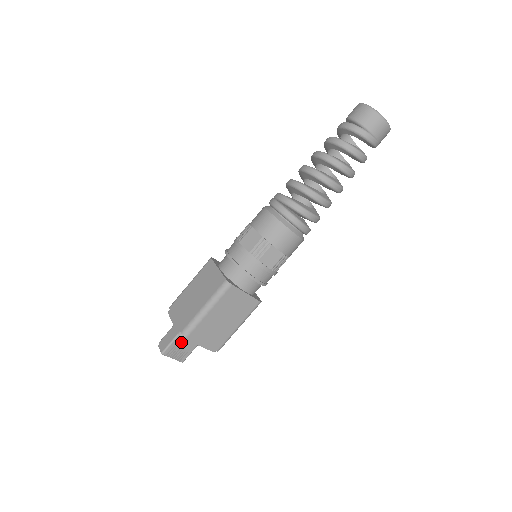
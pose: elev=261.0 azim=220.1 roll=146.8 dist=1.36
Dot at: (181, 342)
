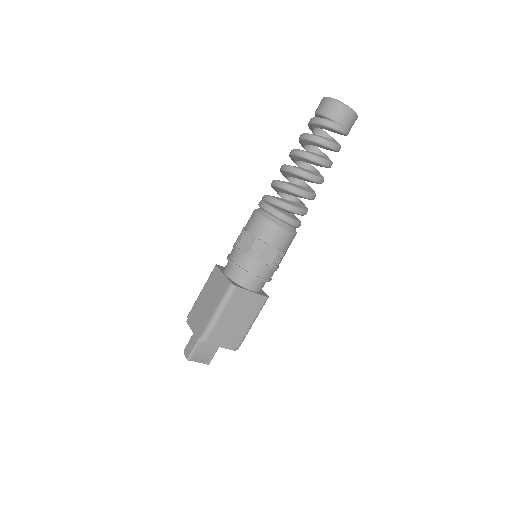
Dot at: (203, 346)
